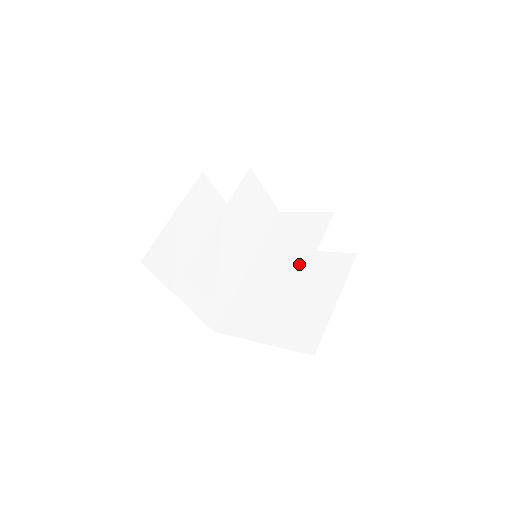
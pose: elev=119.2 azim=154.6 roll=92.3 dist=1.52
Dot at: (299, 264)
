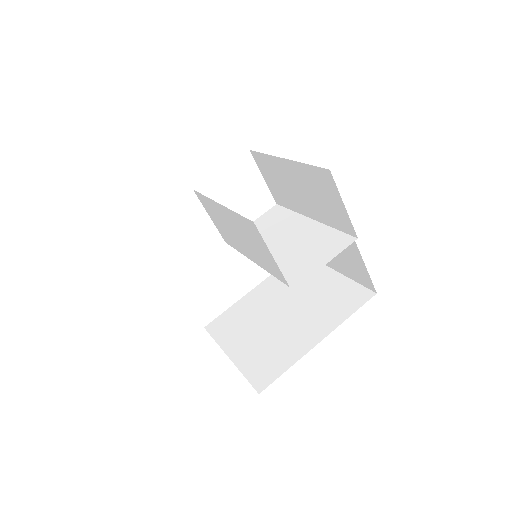
Dot at: (303, 226)
